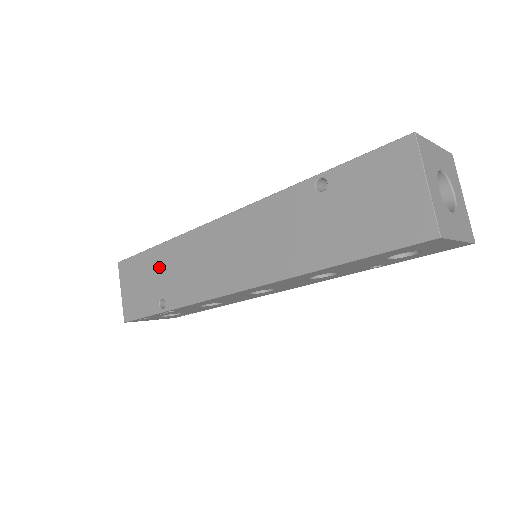
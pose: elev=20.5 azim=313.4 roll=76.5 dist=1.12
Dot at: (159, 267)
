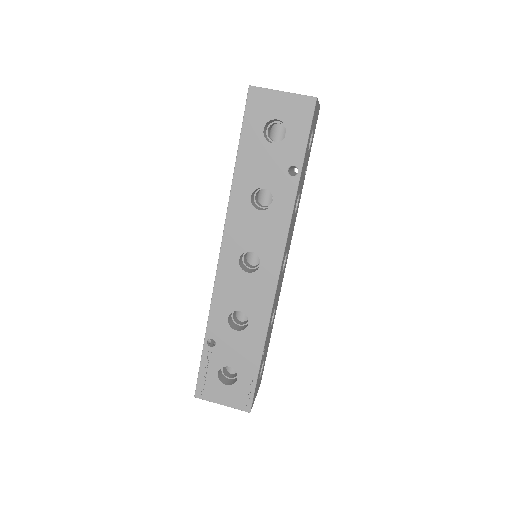
Dot at: occluded
